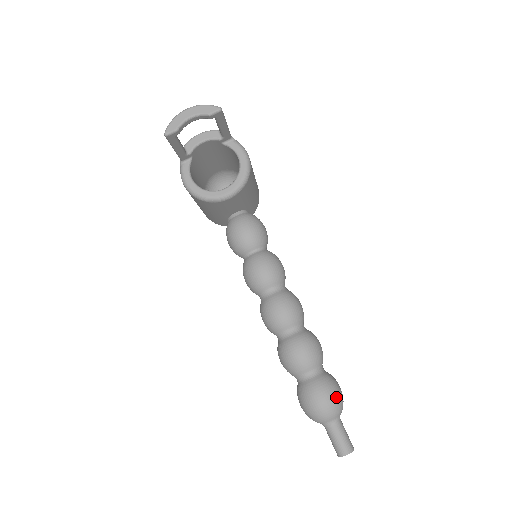
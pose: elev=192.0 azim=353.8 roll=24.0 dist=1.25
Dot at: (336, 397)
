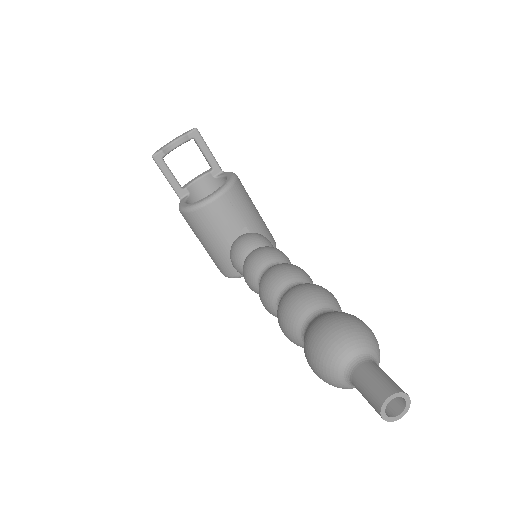
Dot at: (353, 322)
